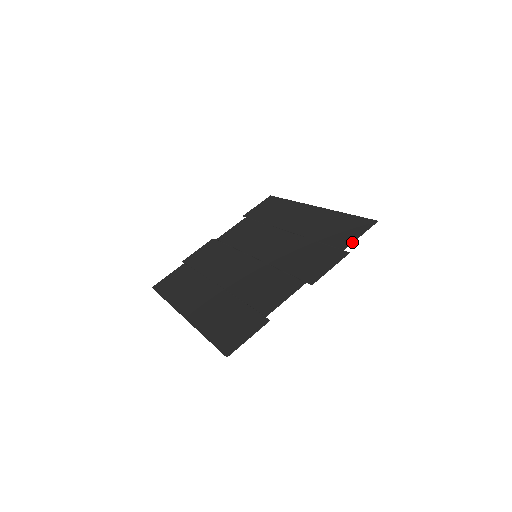
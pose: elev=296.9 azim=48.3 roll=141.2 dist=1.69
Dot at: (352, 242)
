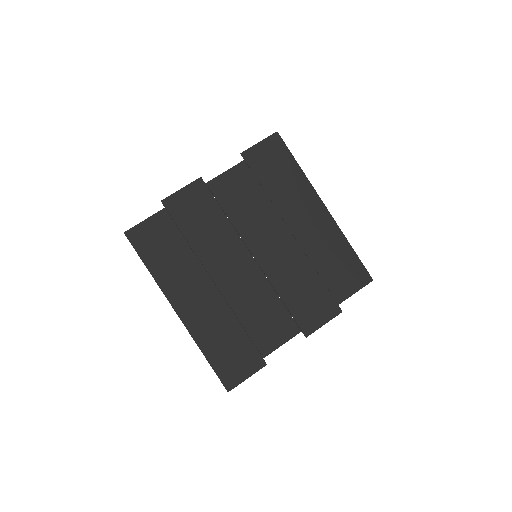
Dot at: (347, 298)
